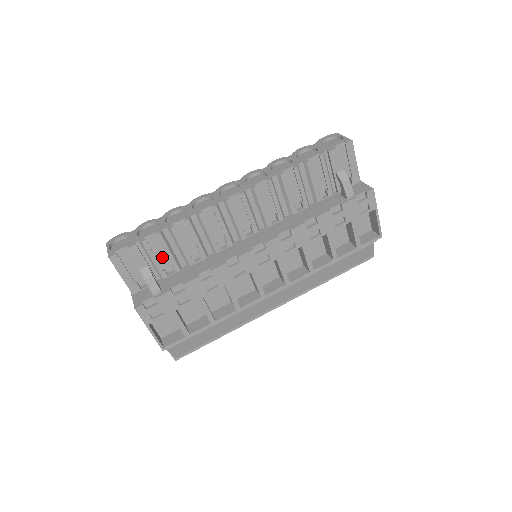
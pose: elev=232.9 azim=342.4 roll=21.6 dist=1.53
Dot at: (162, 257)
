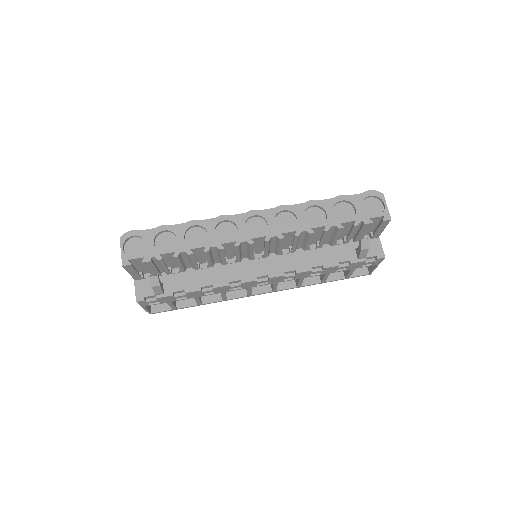
Dot at: (172, 262)
